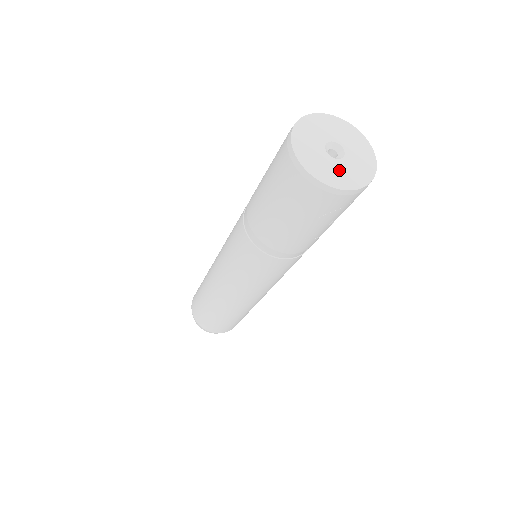
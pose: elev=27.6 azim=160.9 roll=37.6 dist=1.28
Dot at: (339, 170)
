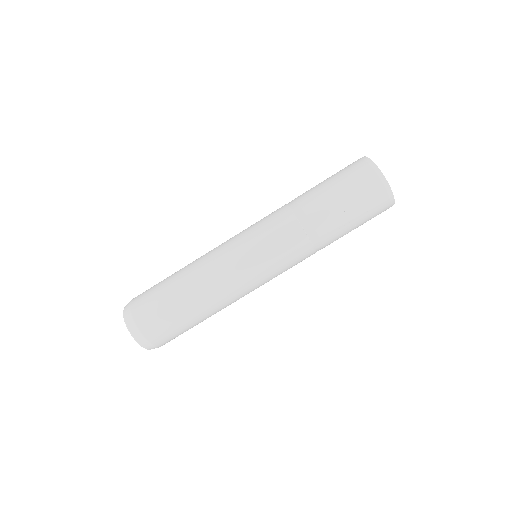
Dot at: occluded
